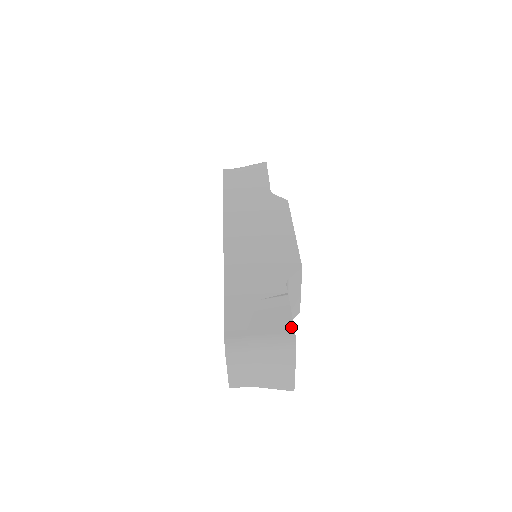
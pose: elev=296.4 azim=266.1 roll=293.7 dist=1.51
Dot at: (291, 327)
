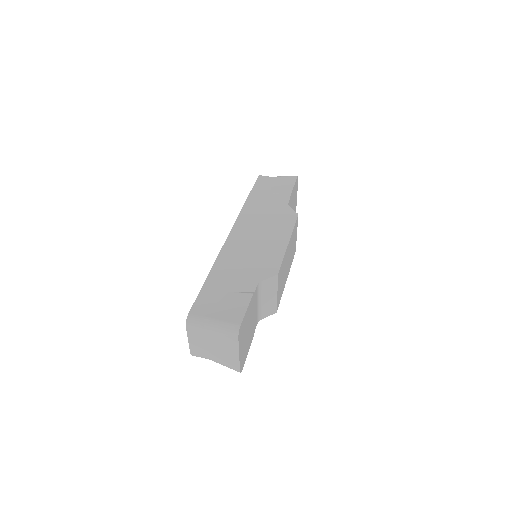
Dot at: (240, 319)
